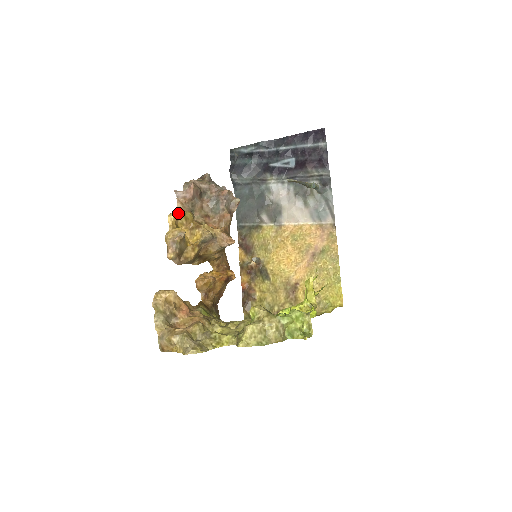
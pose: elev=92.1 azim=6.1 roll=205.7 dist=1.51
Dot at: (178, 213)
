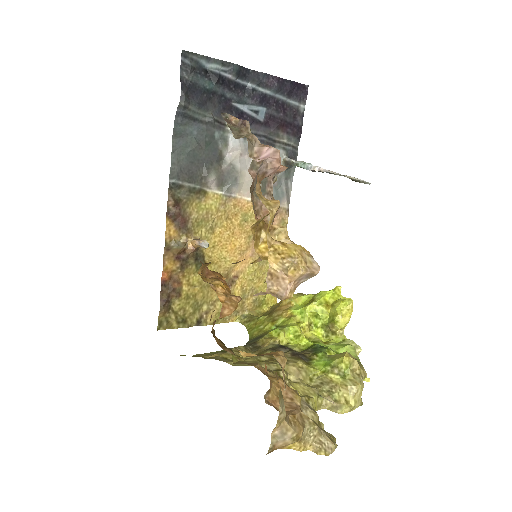
Dot at: (277, 209)
